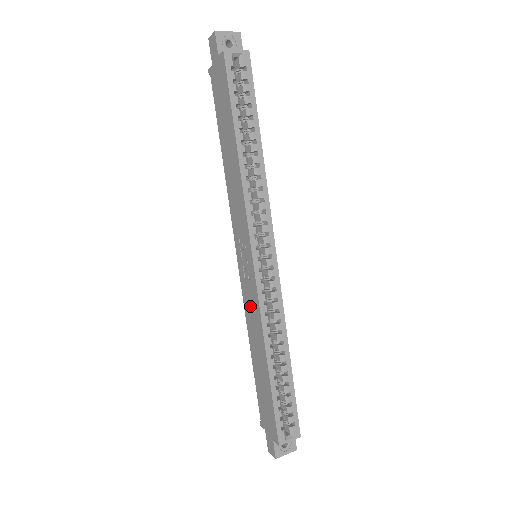
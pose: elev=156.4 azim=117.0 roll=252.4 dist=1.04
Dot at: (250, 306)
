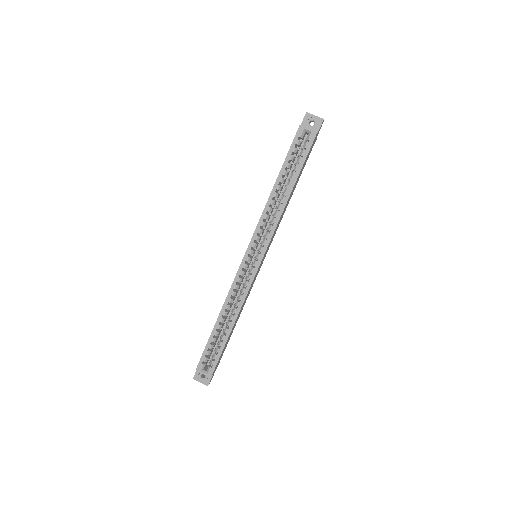
Dot at: occluded
